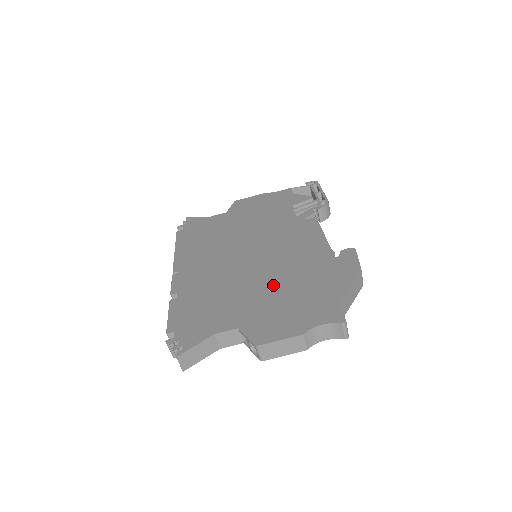
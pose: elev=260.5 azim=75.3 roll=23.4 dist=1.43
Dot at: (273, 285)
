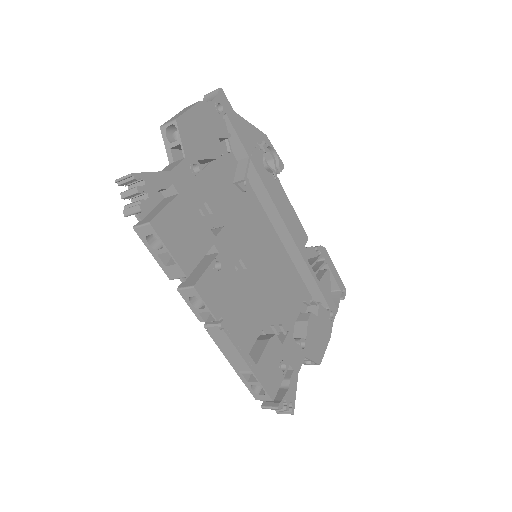
Dot at: occluded
